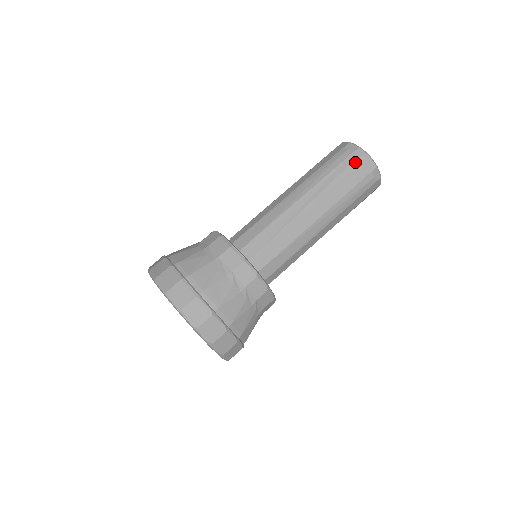
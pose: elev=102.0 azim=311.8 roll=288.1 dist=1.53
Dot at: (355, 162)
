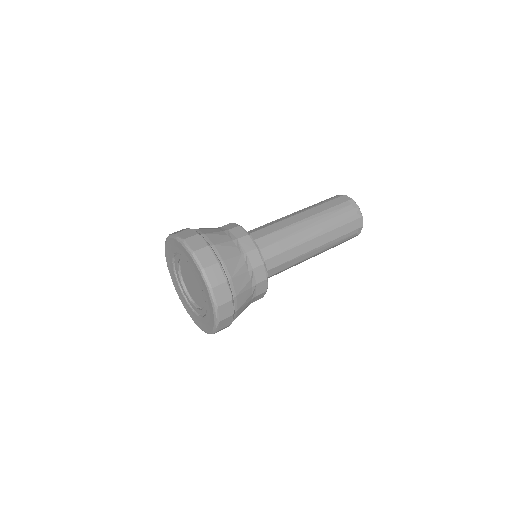
Dot at: (353, 217)
